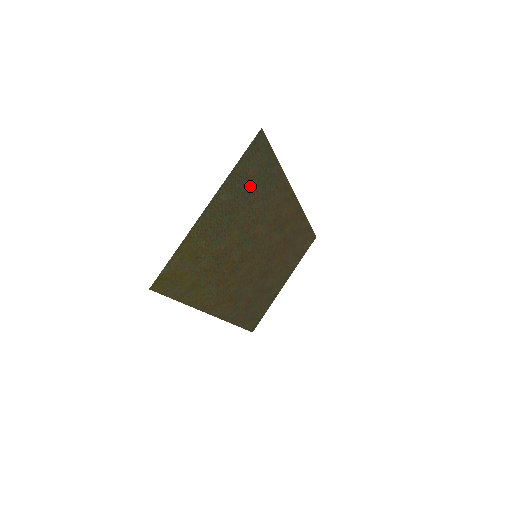
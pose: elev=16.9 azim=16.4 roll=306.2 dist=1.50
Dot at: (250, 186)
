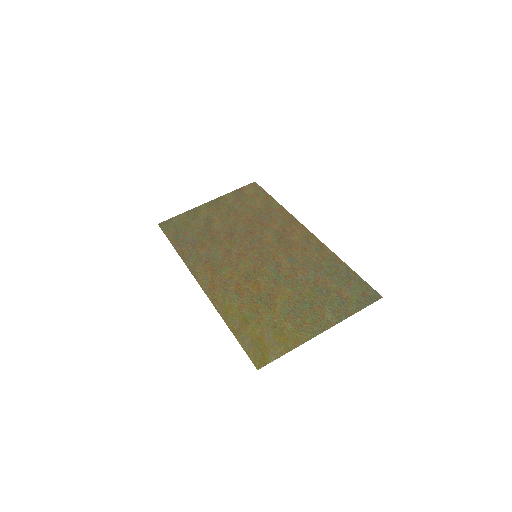
Dot at: (332, 290)
